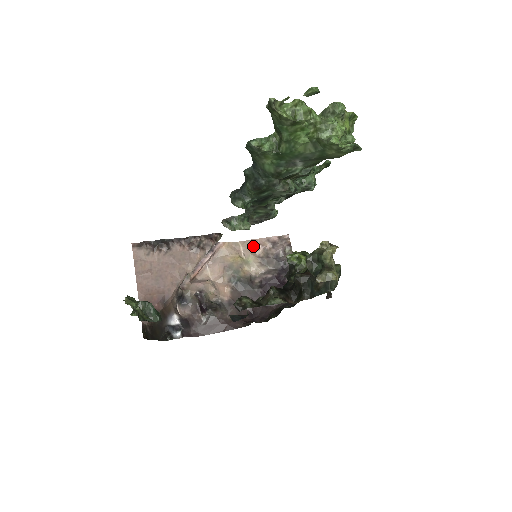
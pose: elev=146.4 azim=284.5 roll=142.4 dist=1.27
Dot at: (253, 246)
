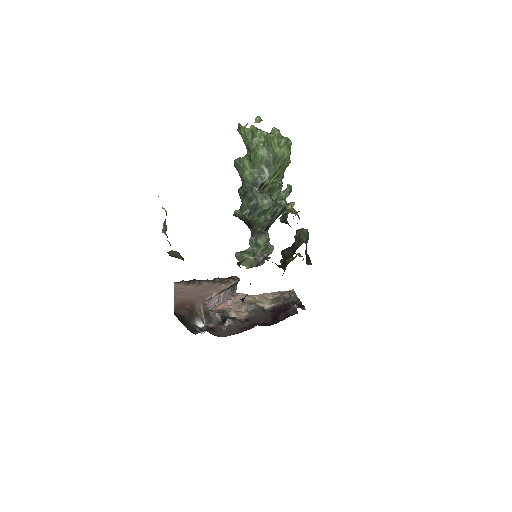
Dot at: (266, 295)
